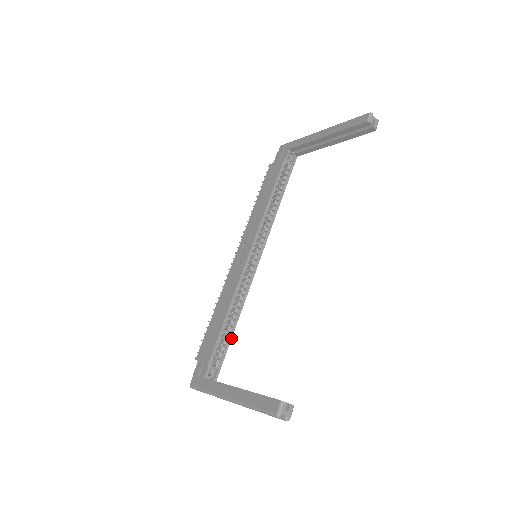
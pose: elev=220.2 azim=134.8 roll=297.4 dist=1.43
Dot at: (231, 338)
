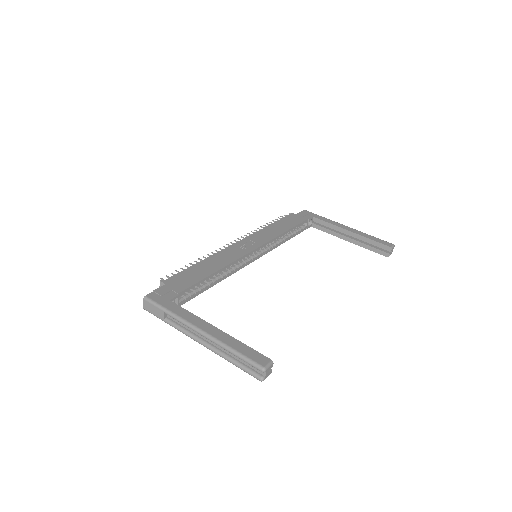
Dot at: (201, 292)
